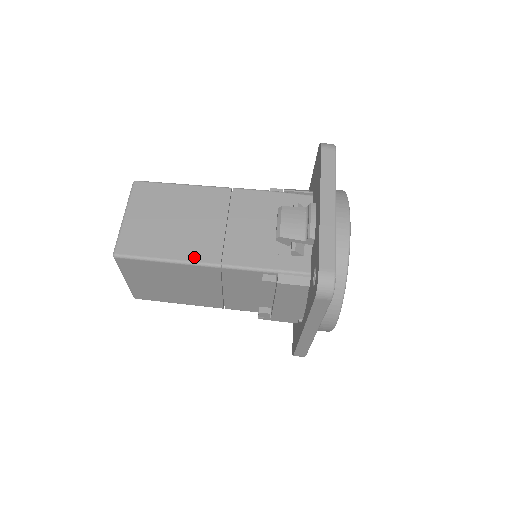
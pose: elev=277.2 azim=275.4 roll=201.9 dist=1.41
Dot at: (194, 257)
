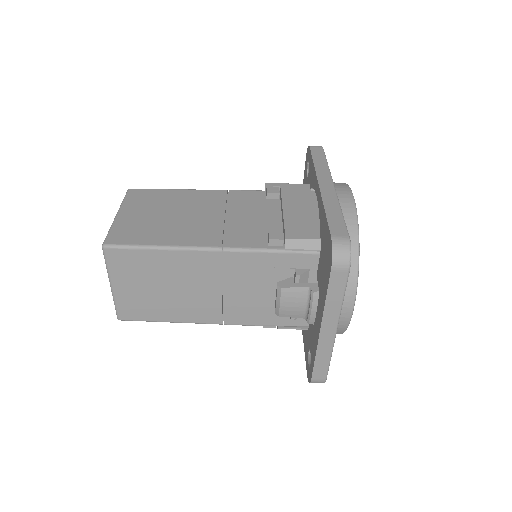
Dot at: (196, 320)
